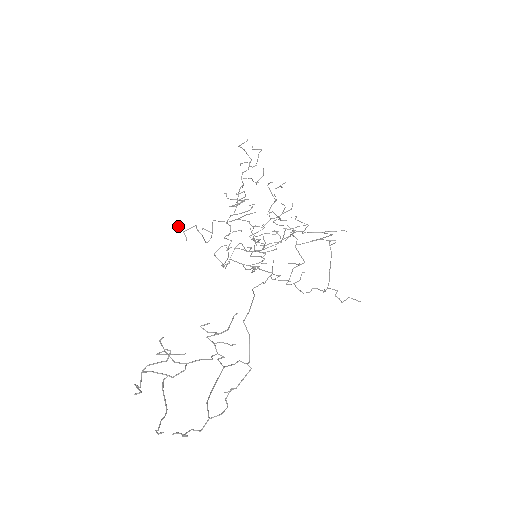
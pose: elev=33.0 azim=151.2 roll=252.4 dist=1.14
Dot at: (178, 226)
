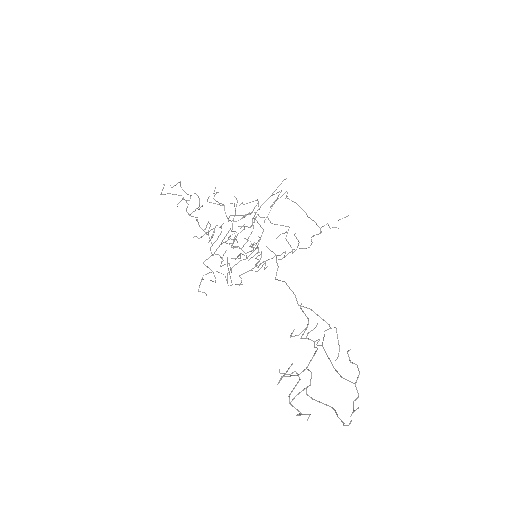
Dot at: occluded
